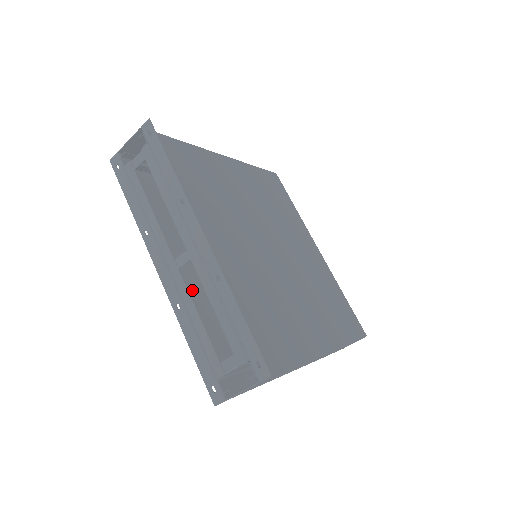
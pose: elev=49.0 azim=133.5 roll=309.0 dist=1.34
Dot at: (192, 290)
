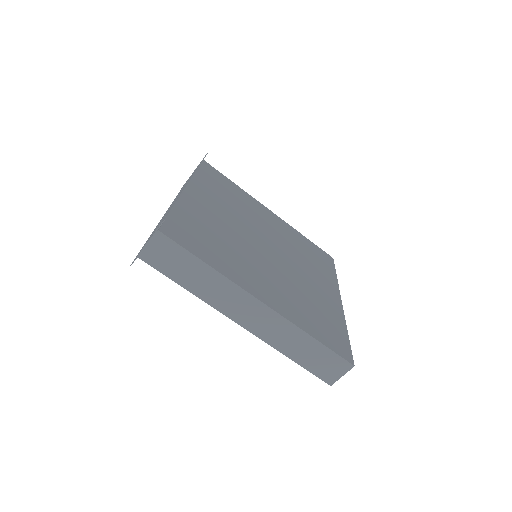
Dot at: occluded
